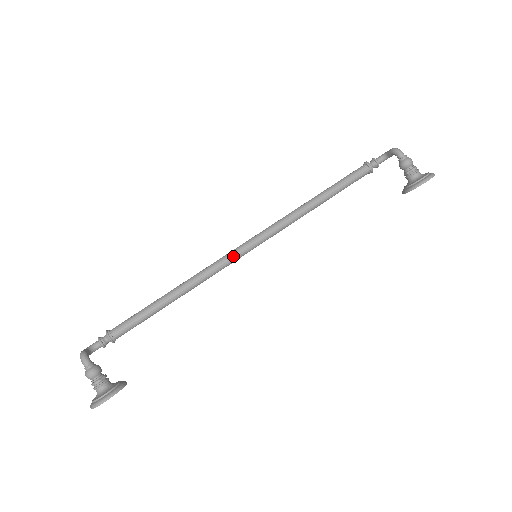
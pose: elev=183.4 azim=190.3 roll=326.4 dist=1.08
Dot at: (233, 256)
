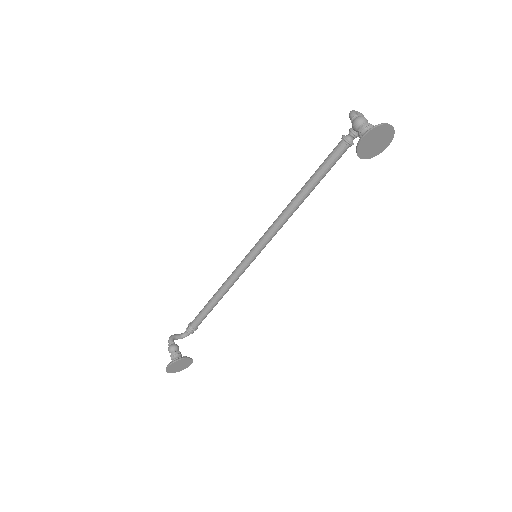
Dot at: (246, 259)
